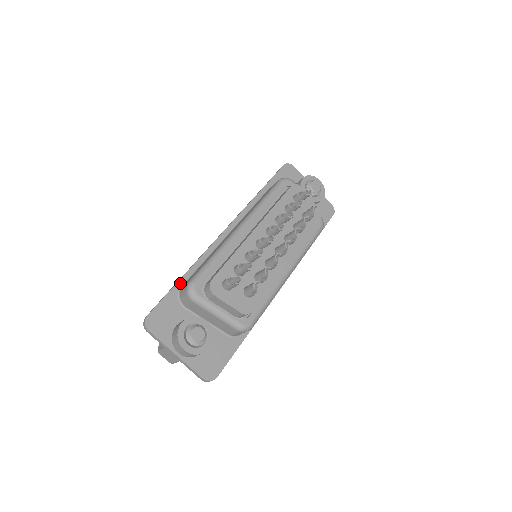
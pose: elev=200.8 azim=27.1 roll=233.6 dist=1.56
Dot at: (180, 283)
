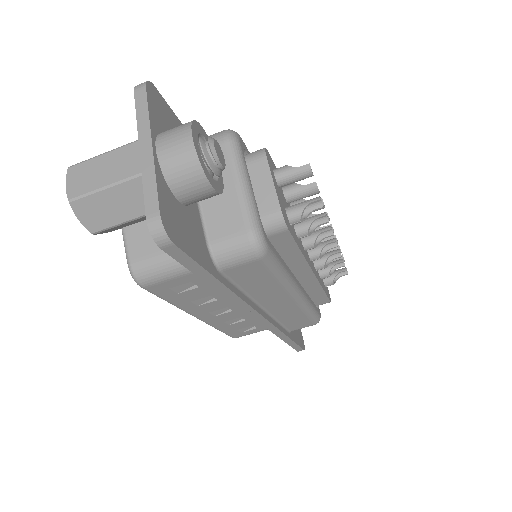
Dot at: occluded
